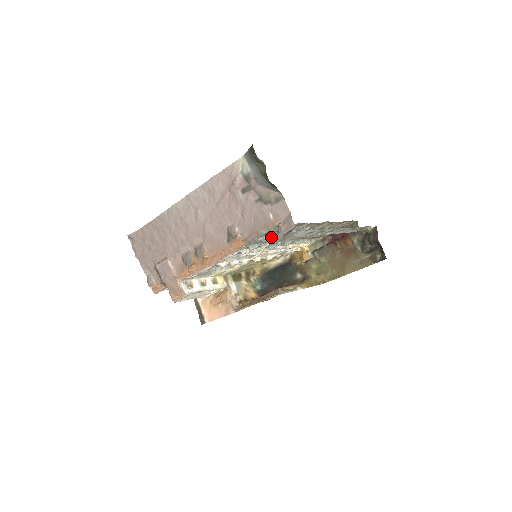
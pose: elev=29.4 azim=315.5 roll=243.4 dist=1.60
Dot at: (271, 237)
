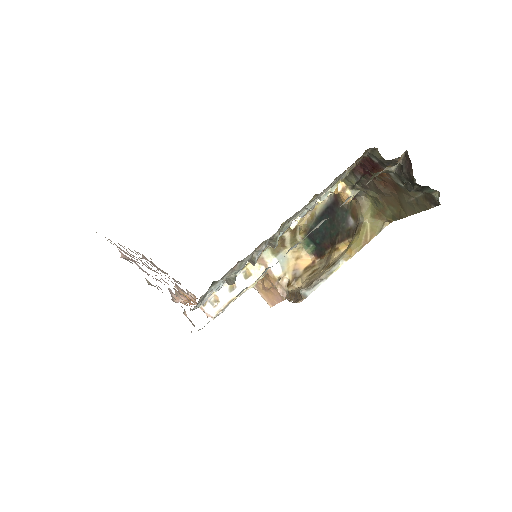
Dot at: occluded
